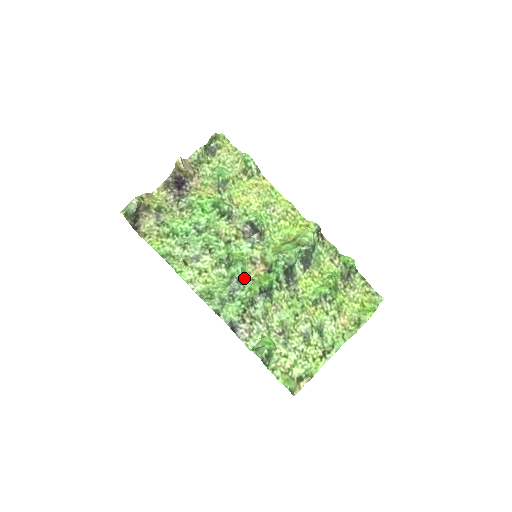
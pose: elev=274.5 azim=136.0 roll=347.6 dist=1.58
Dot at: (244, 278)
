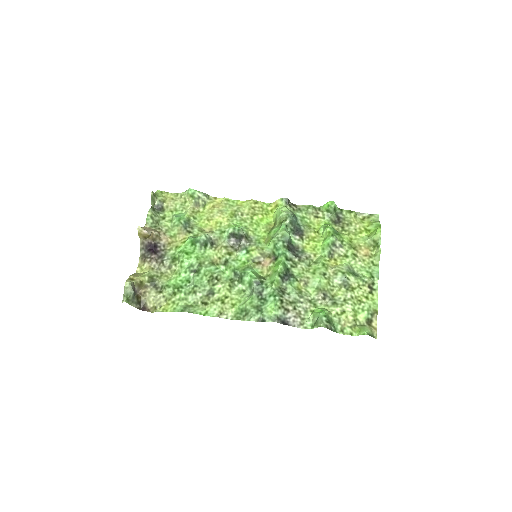
Dot at: (260, 278)
